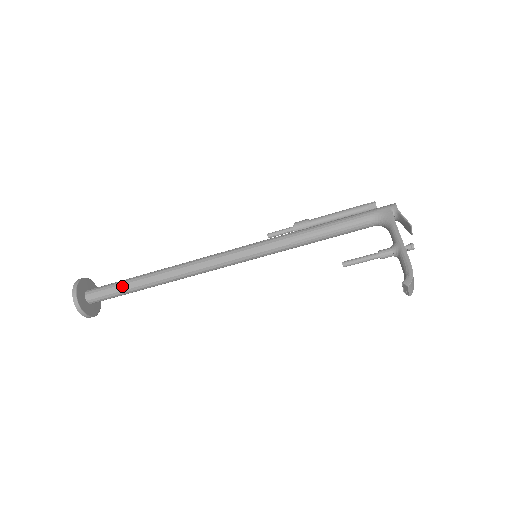
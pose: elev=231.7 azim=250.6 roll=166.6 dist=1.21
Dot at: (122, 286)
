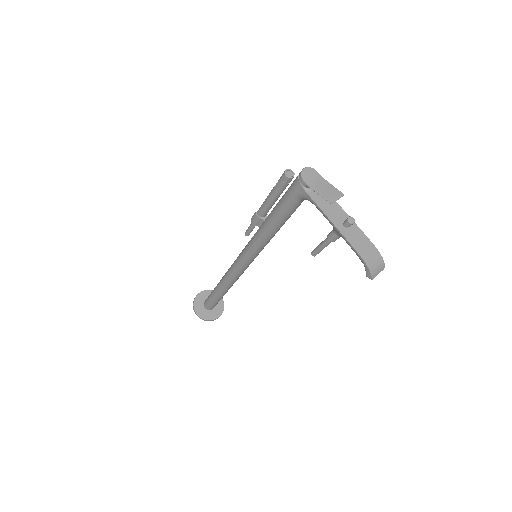
Dot at: (215, 300)
